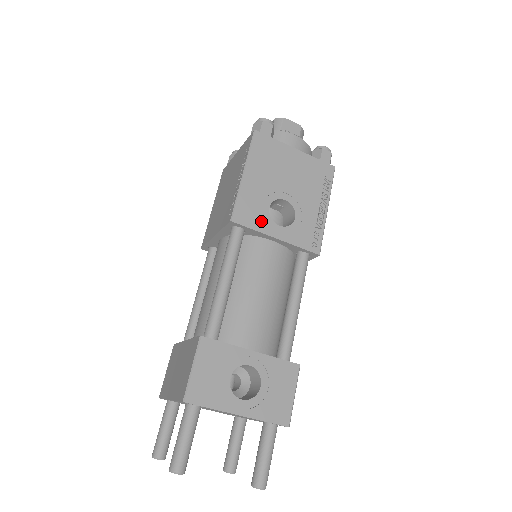
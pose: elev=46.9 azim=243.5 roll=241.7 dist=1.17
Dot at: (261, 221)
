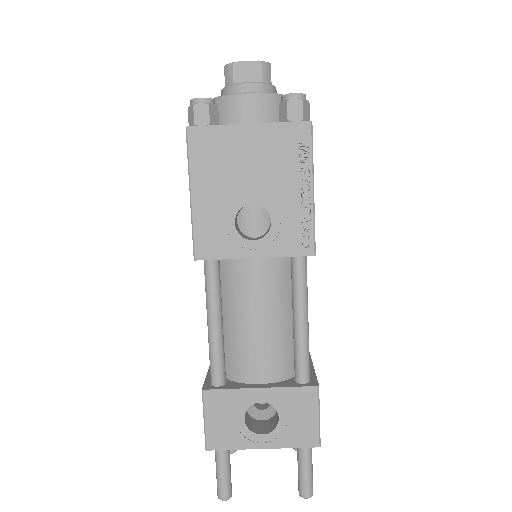
Dot at: (229, 245)
